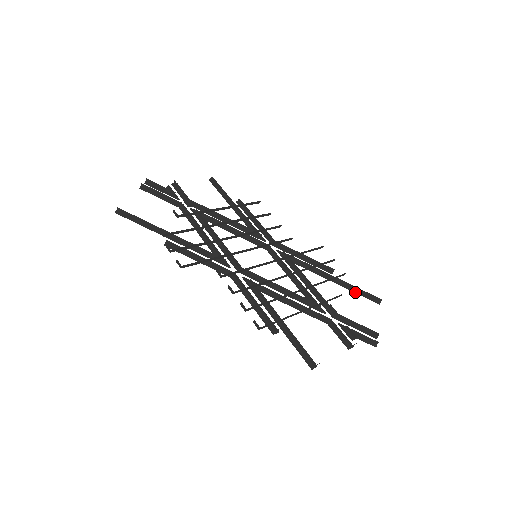
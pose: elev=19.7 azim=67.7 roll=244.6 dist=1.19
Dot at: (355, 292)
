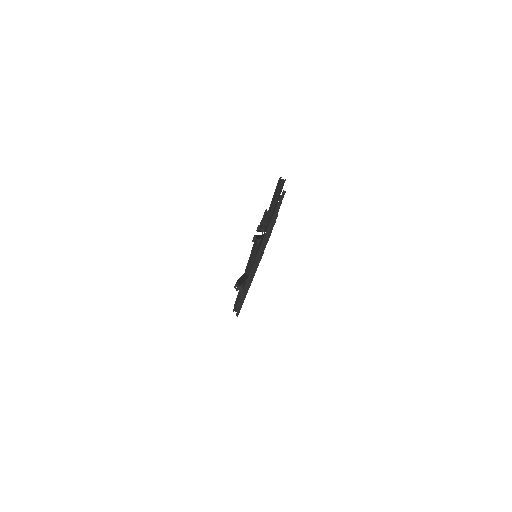
Dot at: occluded
